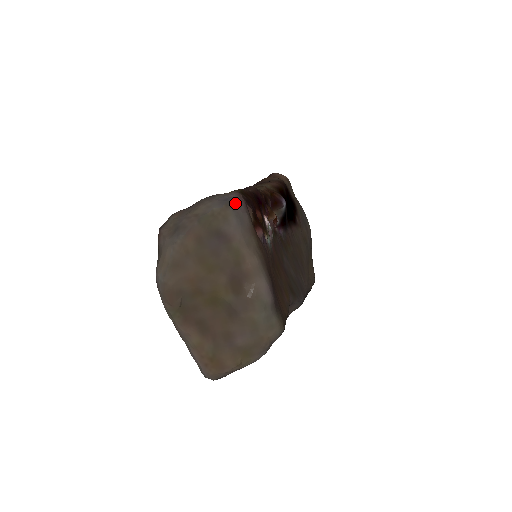
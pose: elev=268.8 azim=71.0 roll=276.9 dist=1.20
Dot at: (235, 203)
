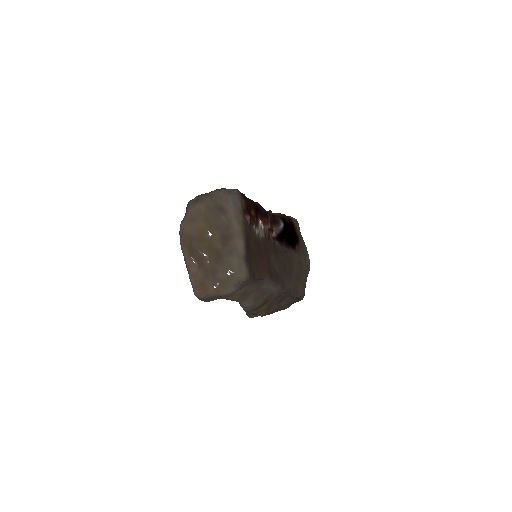
Dot at: (234, 194)
